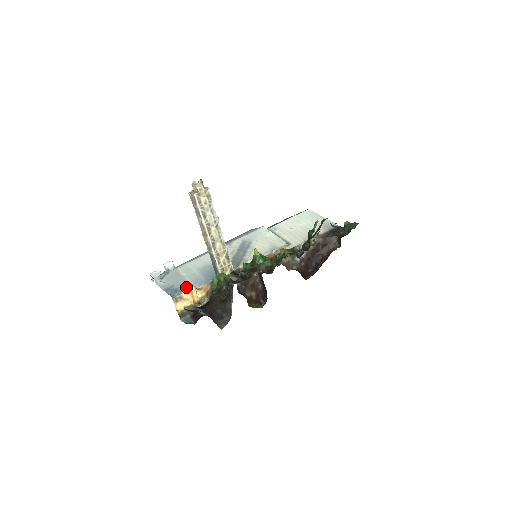
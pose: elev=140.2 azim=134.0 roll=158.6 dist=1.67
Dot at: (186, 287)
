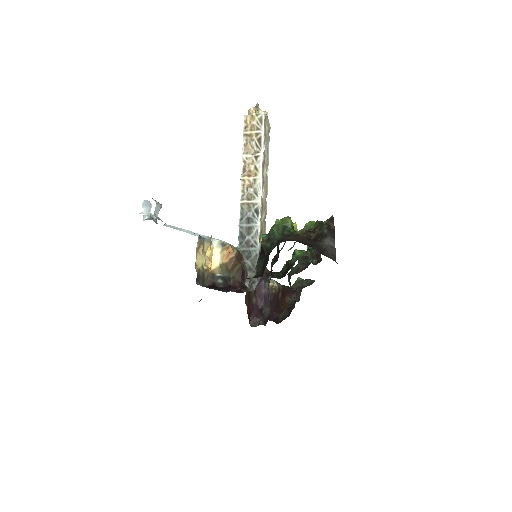
Dot at: (211, 235)
